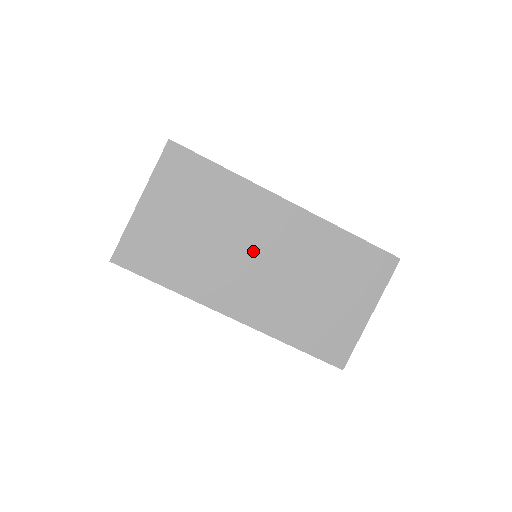
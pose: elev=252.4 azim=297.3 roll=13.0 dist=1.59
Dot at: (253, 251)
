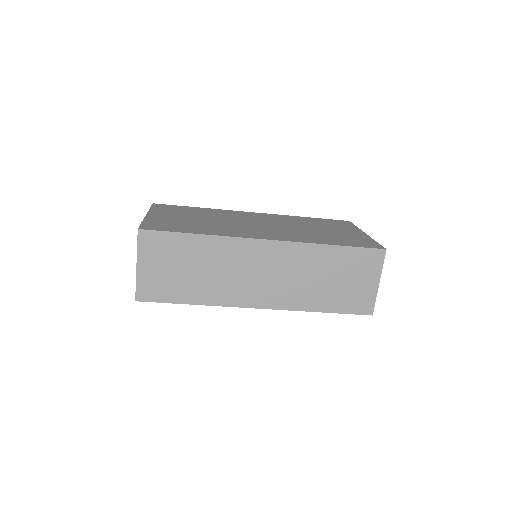
Dot at: occluded
